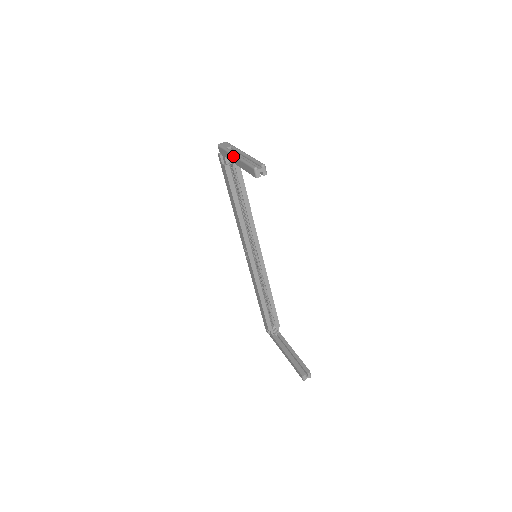
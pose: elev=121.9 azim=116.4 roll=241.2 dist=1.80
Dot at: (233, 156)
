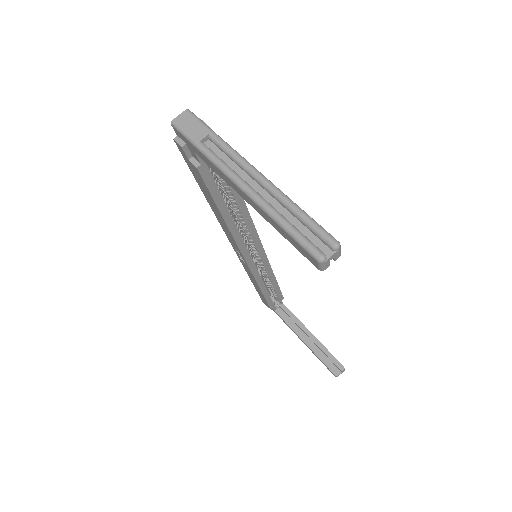
Dot at: (232, 183)
